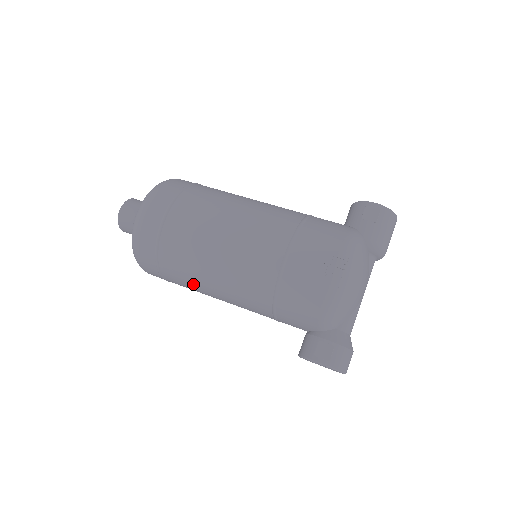
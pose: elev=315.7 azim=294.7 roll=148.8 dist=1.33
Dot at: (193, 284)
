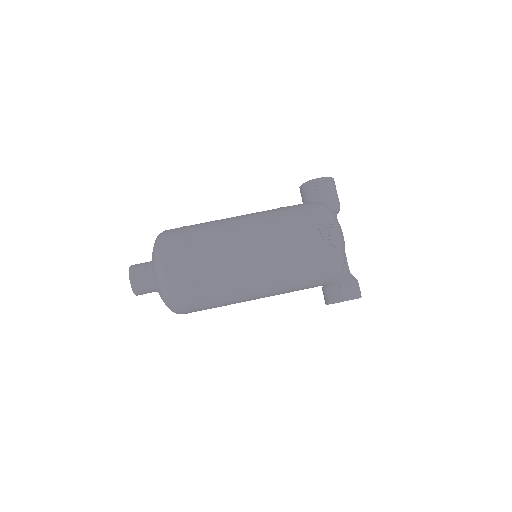
Dot at: (230, 301)
